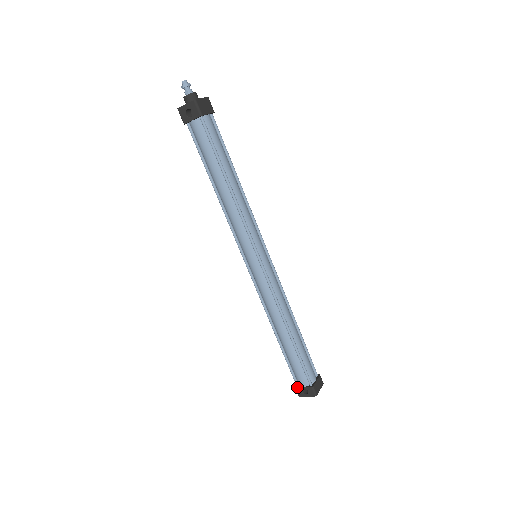
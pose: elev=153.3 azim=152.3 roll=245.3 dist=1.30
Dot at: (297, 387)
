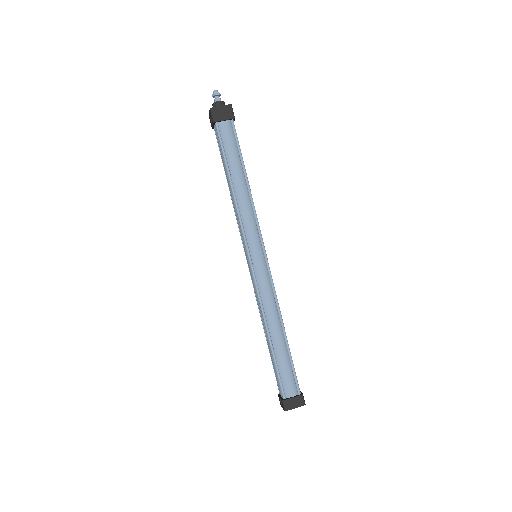
Dot at: (278, 395)
